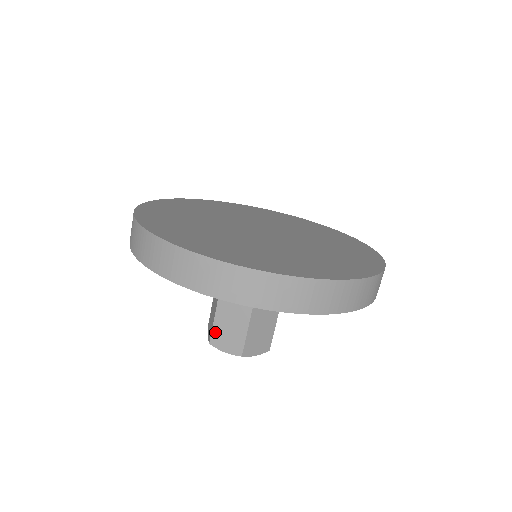
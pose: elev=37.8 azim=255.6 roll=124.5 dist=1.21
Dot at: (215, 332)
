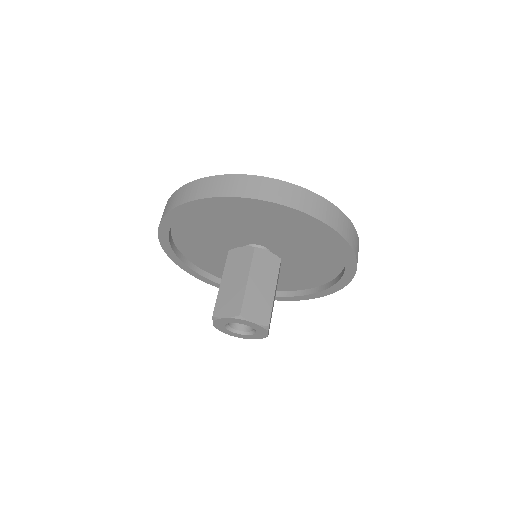
Dot at: (246, 304)
